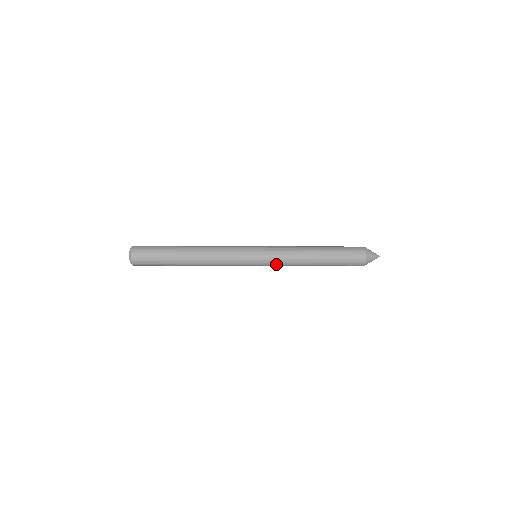
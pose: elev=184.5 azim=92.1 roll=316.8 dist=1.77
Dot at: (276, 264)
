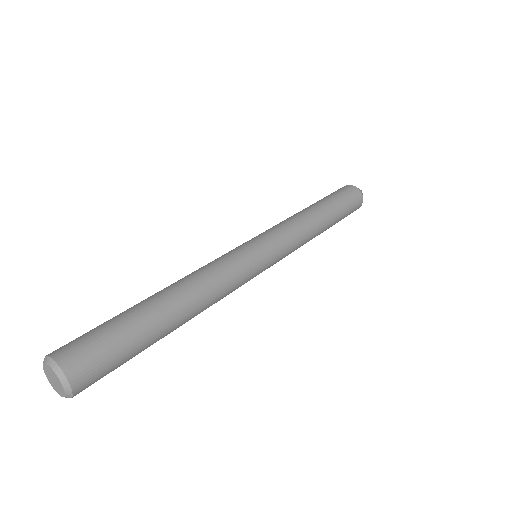
Dot at: (289, 250)
